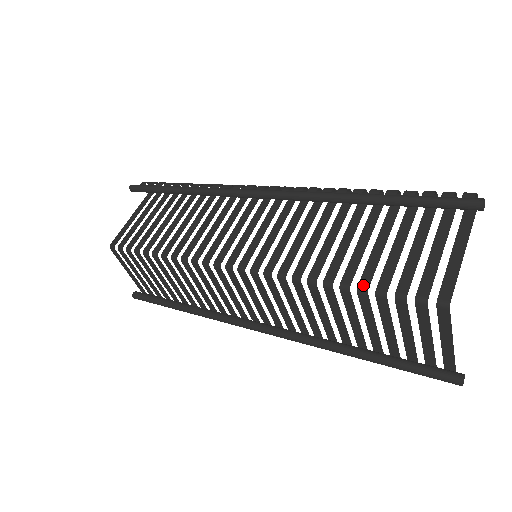
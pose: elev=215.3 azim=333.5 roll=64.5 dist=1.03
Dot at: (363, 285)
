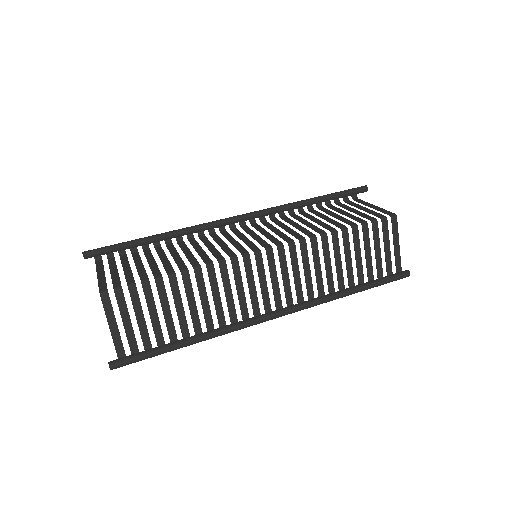
Dot at: (352, 224)
